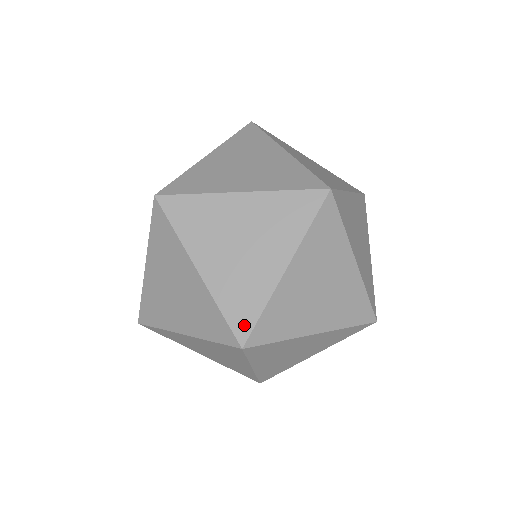
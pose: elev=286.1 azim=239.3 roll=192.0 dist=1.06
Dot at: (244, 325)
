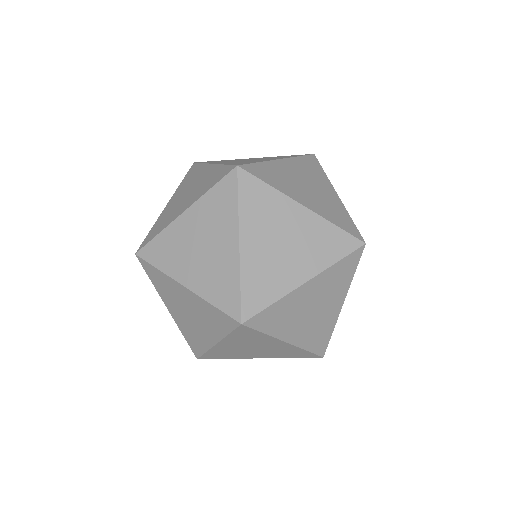
Dot at: (225, 171)
